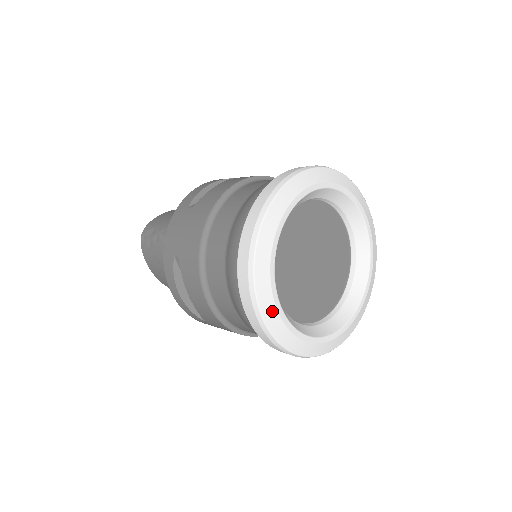
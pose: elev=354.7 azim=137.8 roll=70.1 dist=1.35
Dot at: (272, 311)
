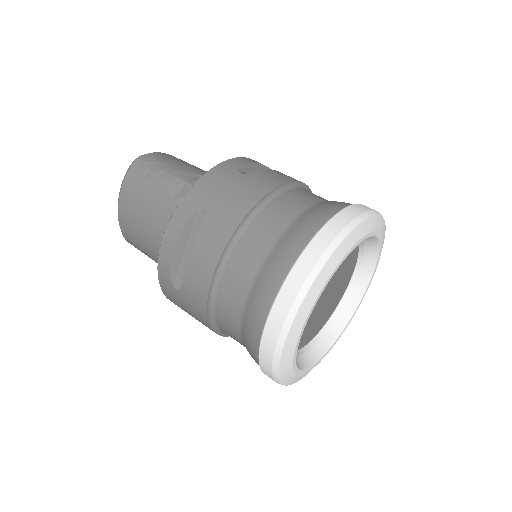
Dot at: (300, 324)
